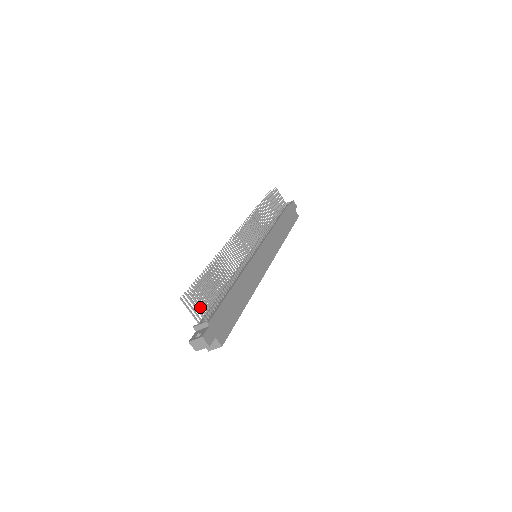
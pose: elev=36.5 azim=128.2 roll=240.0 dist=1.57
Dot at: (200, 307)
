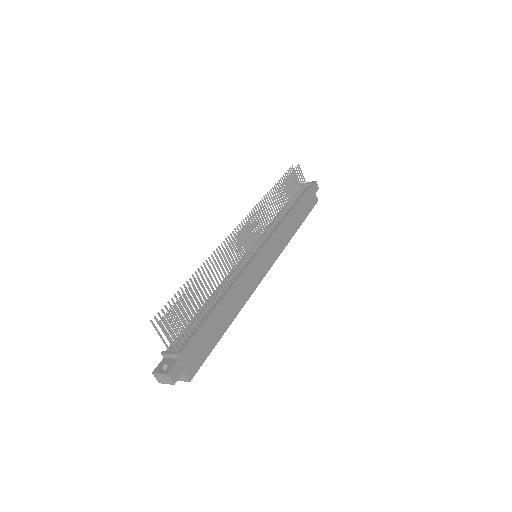
Dot at: (172, 334)
